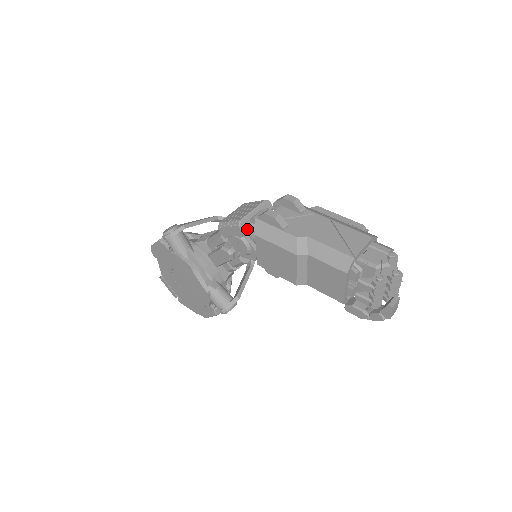
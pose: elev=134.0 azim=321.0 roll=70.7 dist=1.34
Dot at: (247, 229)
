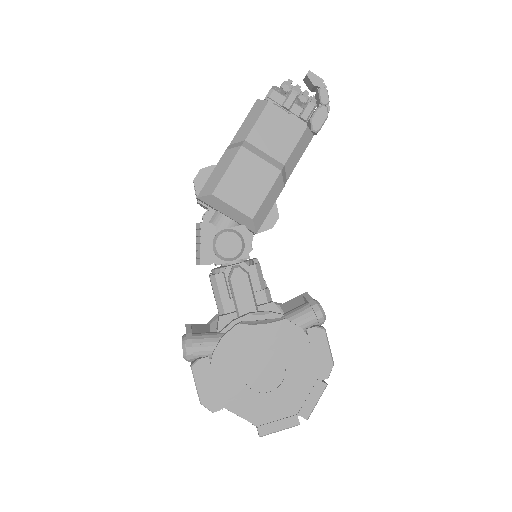
Dot at: occluded
